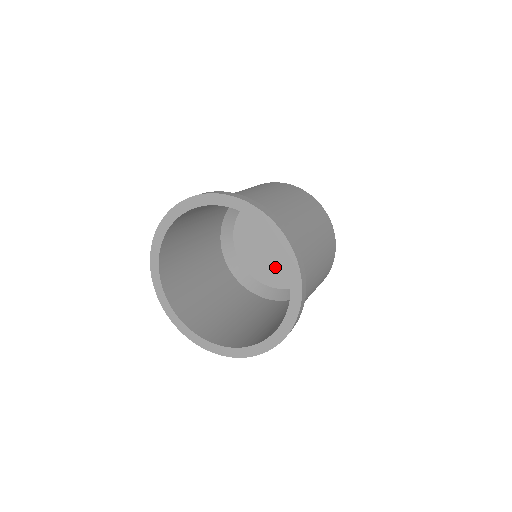
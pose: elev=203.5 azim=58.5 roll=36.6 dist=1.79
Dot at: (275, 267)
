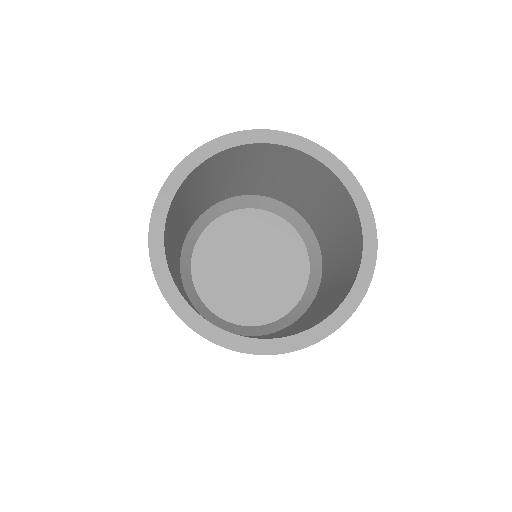
Dot at: (237, 295)
